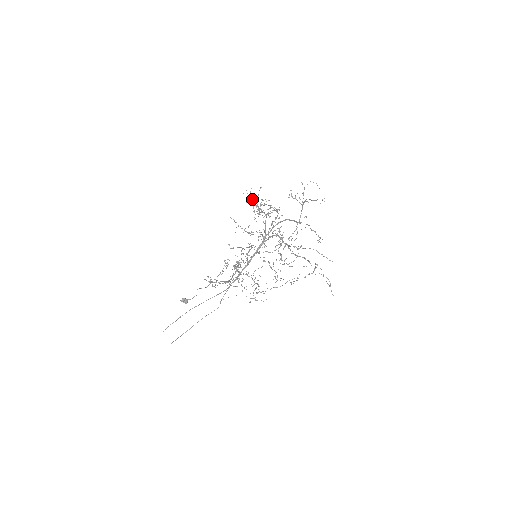
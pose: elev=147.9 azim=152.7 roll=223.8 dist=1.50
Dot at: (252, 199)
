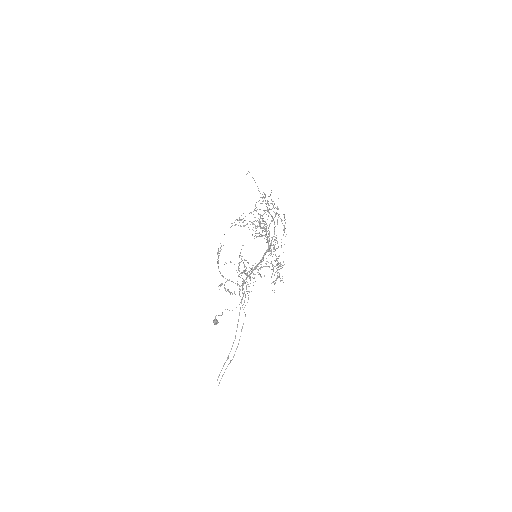
Dot at: occluded
